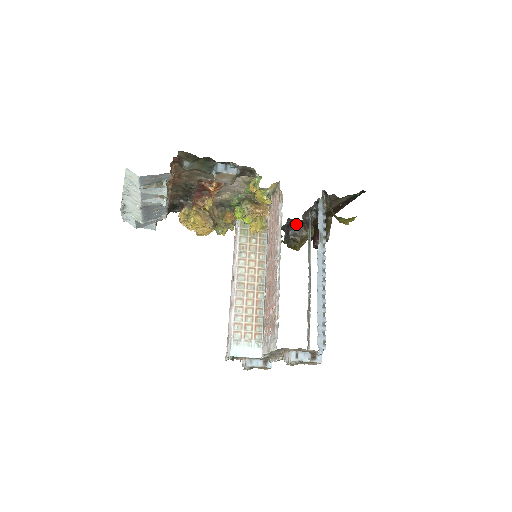
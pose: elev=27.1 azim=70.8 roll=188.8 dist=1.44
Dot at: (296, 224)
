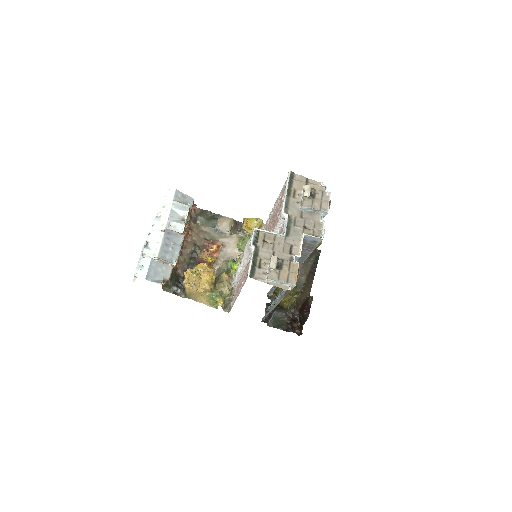
Dot at: occluded
